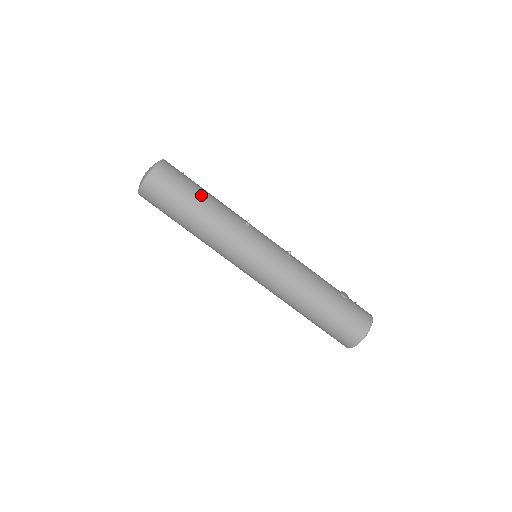
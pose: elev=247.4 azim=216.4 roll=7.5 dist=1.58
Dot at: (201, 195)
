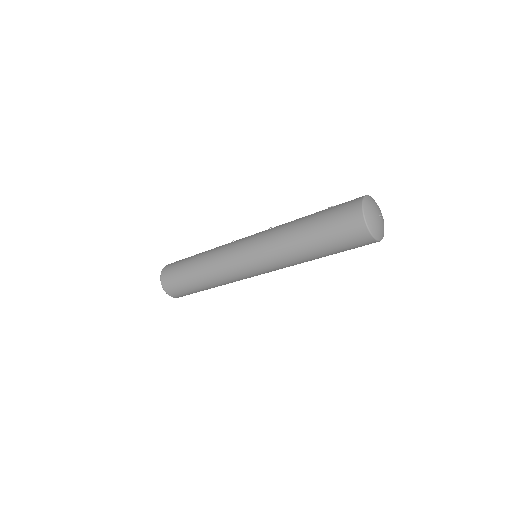
Dot at: (196, 254)
